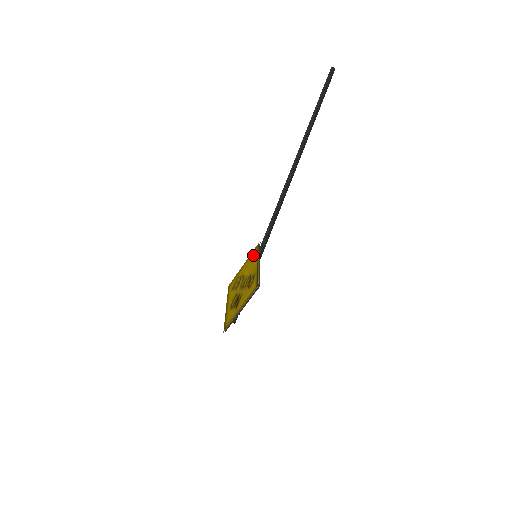
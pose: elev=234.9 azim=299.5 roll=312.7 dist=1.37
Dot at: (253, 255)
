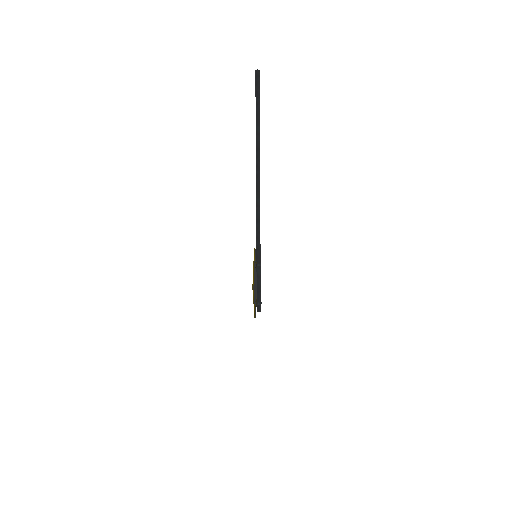
Dot at: (254, 256)
